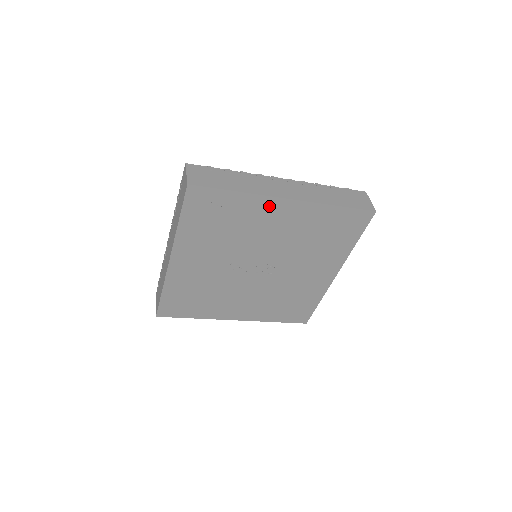
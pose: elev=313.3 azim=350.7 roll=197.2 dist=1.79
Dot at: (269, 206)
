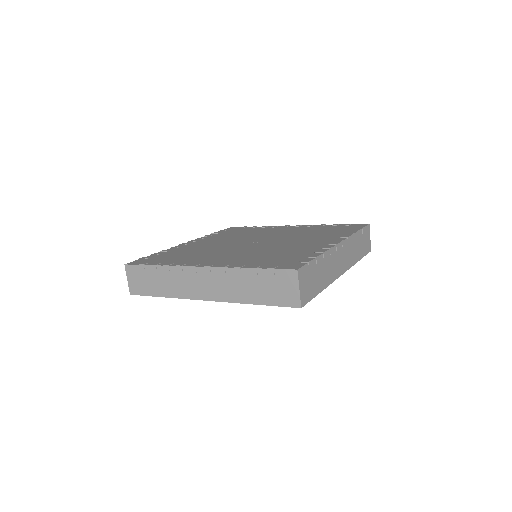
Dot at: occluded
